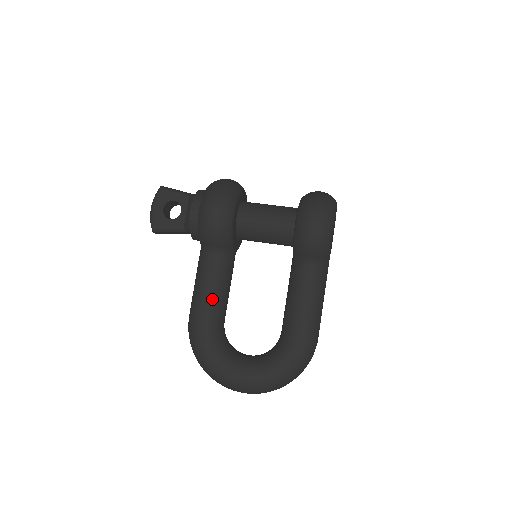
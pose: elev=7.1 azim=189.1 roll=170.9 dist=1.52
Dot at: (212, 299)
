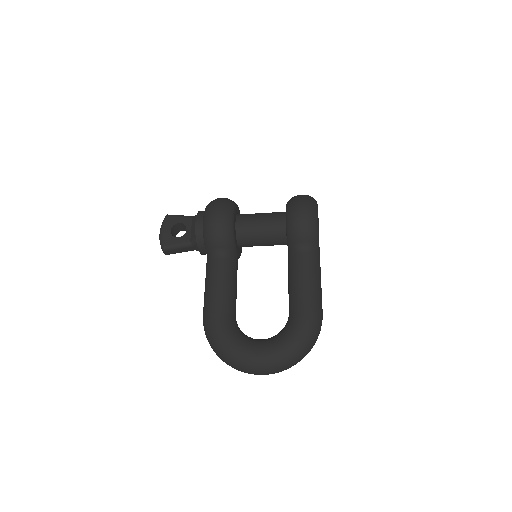
Dot at: (223, 292)
